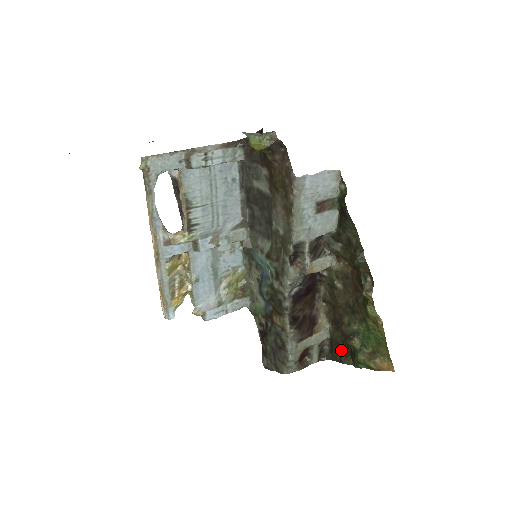
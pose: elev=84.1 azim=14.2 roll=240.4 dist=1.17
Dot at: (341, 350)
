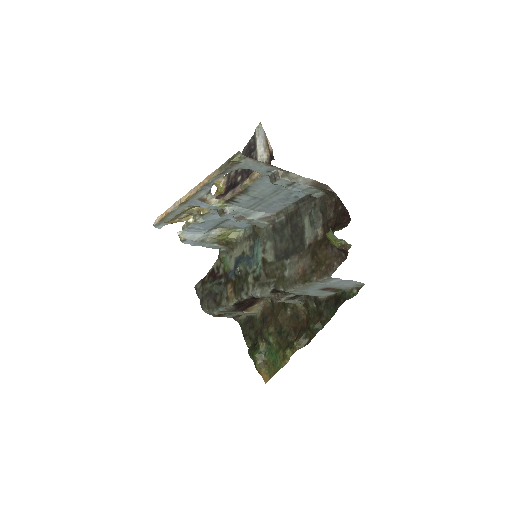
Dot at: (251, 333)
